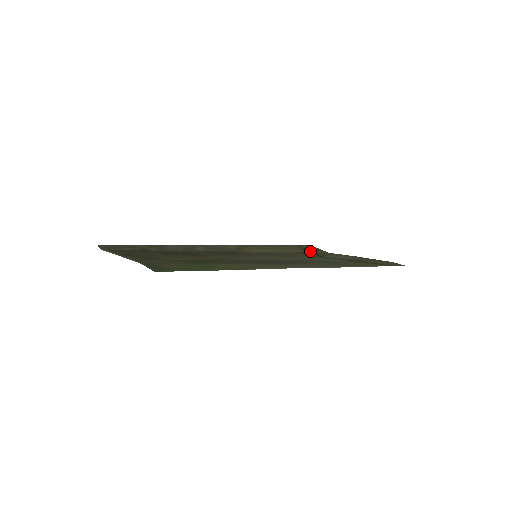
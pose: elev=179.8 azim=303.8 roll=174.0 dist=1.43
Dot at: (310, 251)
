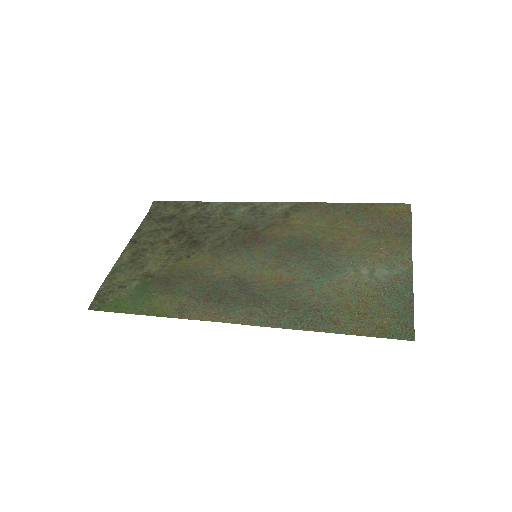
Dot at: (383, 227)
